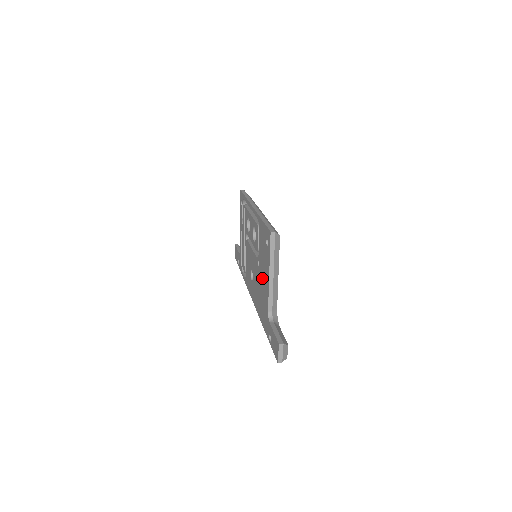
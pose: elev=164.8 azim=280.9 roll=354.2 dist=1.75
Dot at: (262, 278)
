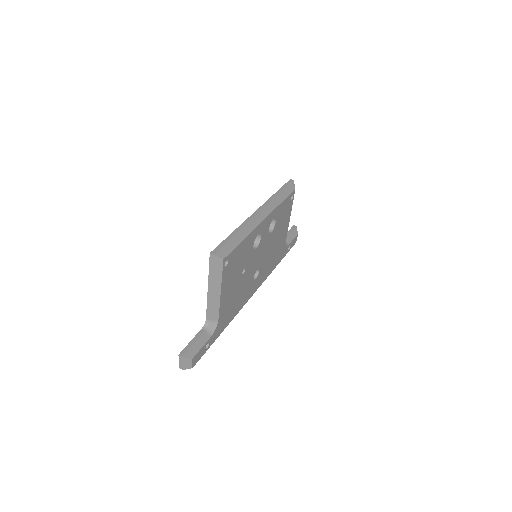
Dot at: occluded
